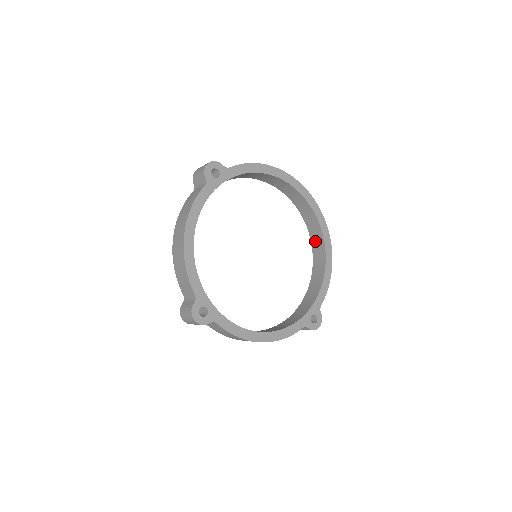
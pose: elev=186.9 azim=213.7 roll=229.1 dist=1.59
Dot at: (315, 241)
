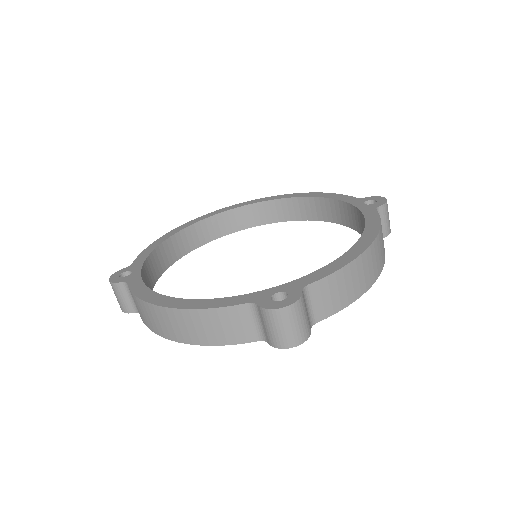
Dot at: (281, 214)
